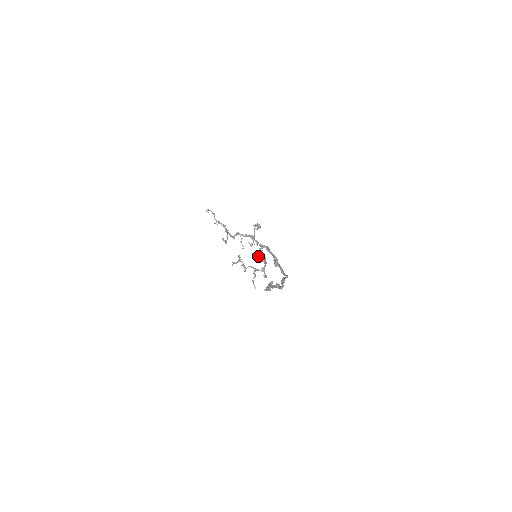
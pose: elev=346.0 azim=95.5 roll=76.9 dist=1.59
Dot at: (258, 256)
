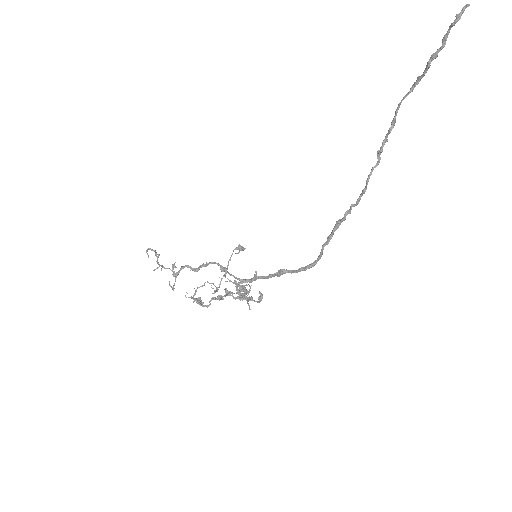
Dot at: occluded
